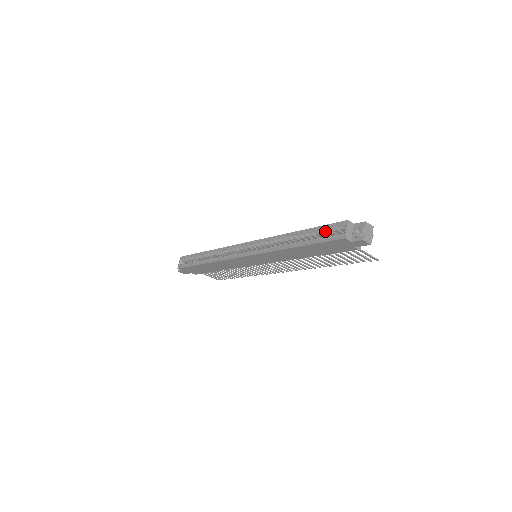
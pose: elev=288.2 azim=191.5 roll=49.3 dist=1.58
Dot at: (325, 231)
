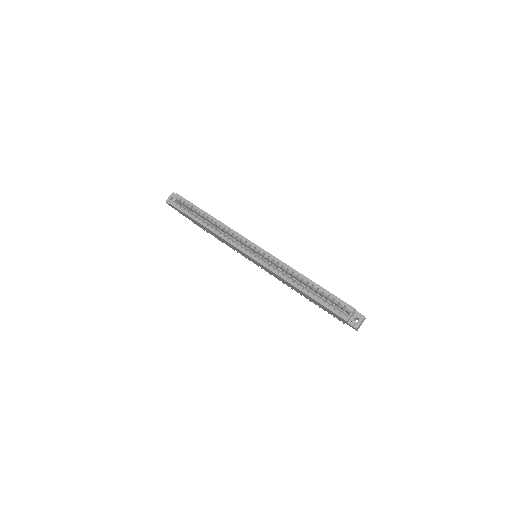
Dot at: (333, 300)
